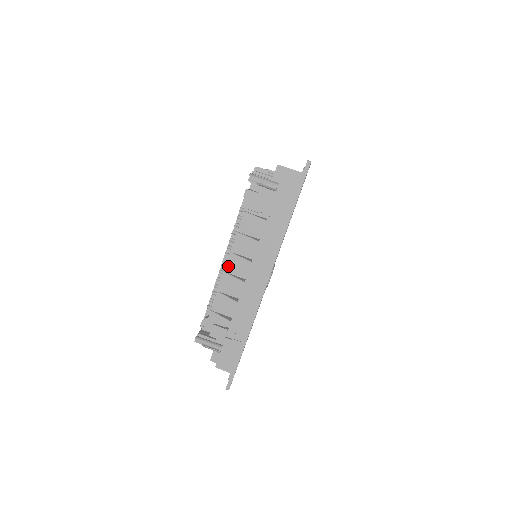
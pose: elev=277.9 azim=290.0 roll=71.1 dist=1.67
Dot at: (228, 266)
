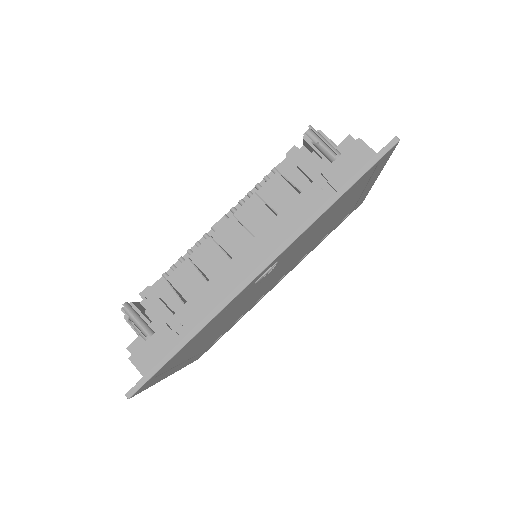
Dot at: (220, 231)
